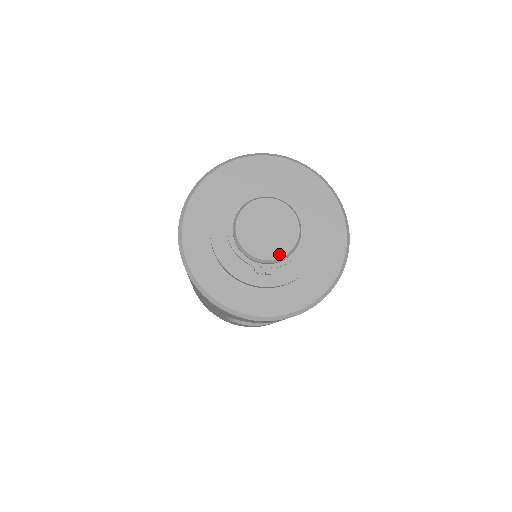
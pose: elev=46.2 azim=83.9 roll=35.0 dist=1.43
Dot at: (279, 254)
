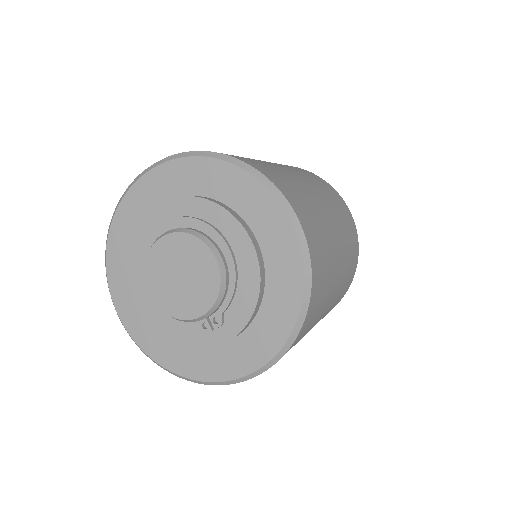
Dot at: (209, 301)
